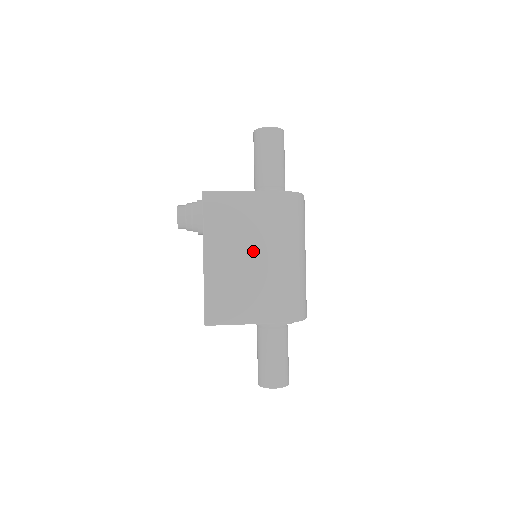
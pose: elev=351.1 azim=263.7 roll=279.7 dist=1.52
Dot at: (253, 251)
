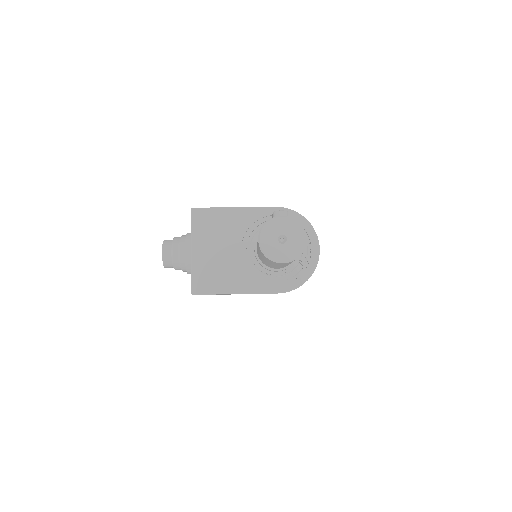
Dot at: occluded
